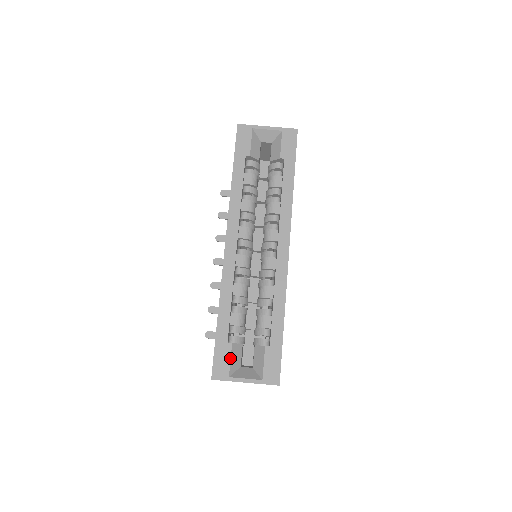
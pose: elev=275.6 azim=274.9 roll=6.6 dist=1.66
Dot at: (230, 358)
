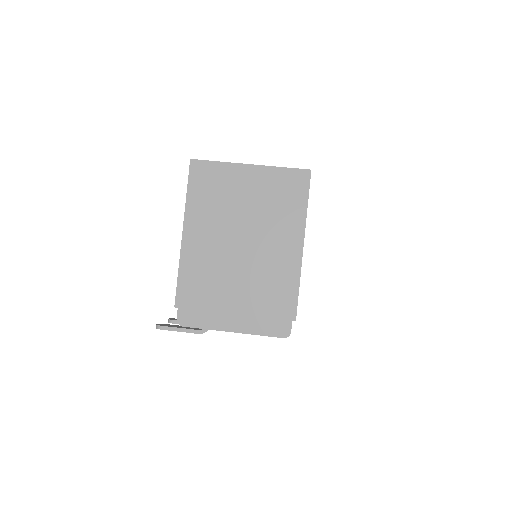
Dot at: occluded
